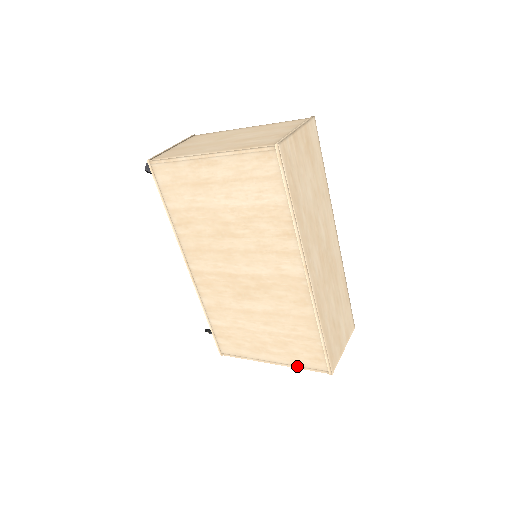
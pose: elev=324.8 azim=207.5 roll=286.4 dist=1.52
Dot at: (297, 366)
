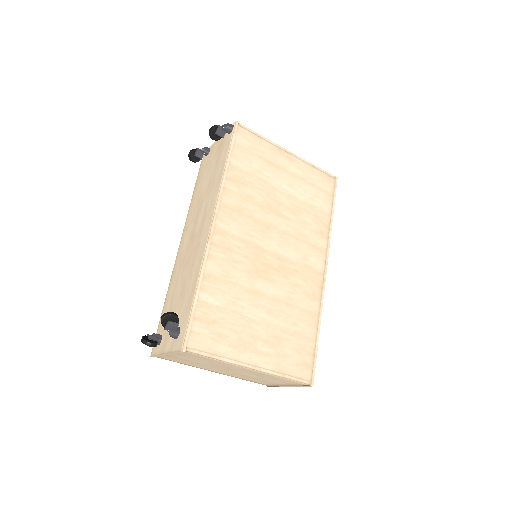
Dot at: (281, 374)
